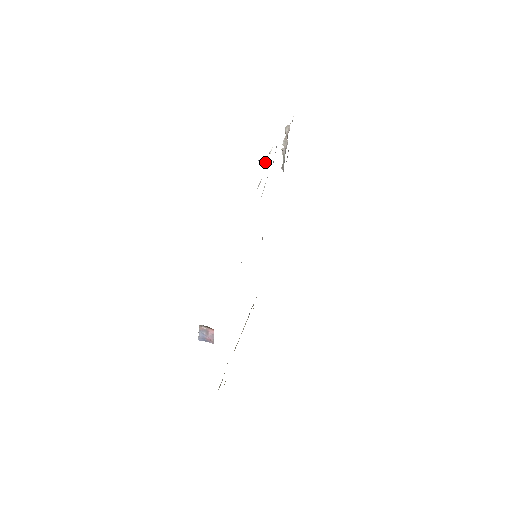
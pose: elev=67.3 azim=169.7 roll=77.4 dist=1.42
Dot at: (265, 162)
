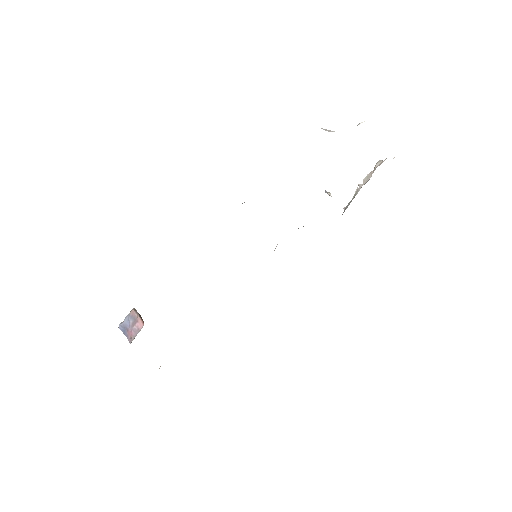
Dot at: occluded
